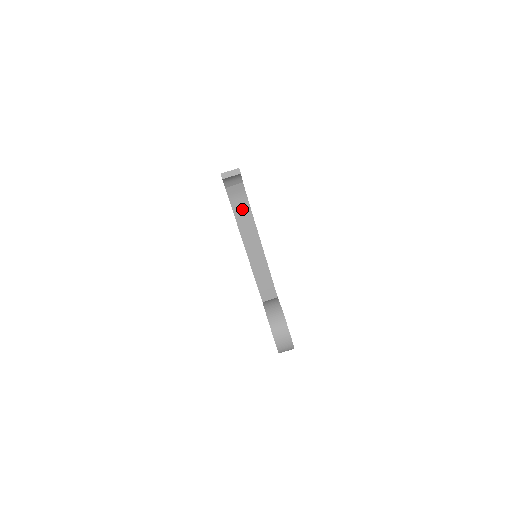
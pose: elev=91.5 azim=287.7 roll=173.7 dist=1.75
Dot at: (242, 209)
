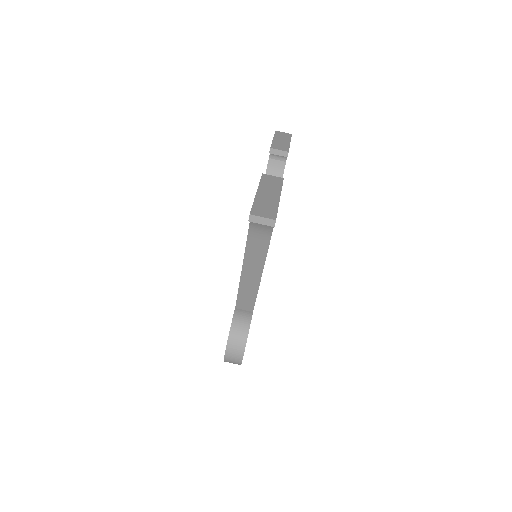
Dot at: (259, 240)
